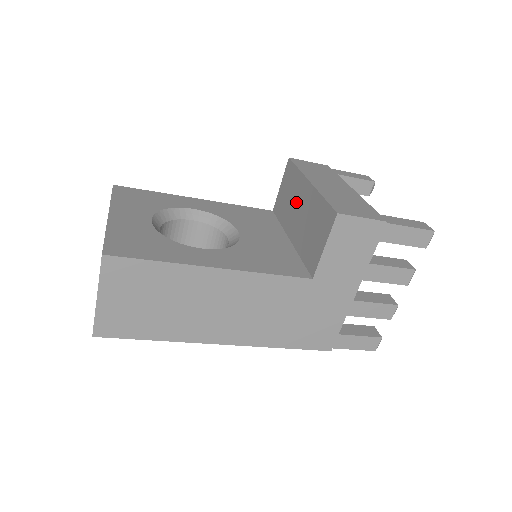
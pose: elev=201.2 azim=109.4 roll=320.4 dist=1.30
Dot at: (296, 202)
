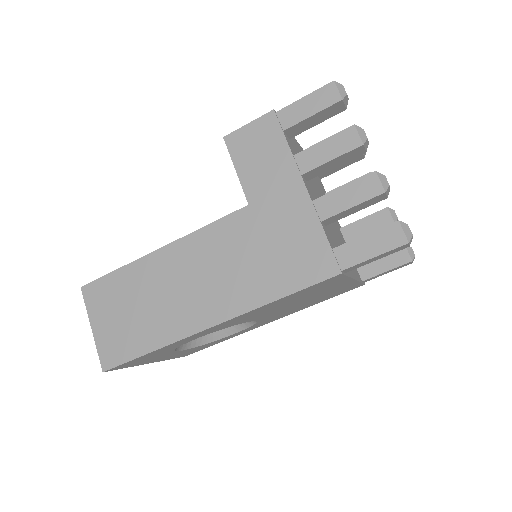
Dot at: occluded
